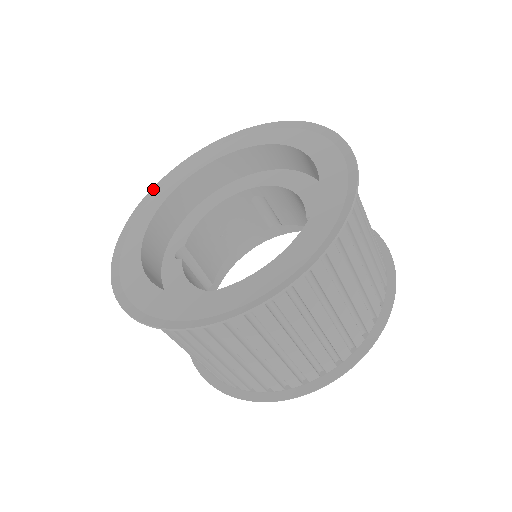
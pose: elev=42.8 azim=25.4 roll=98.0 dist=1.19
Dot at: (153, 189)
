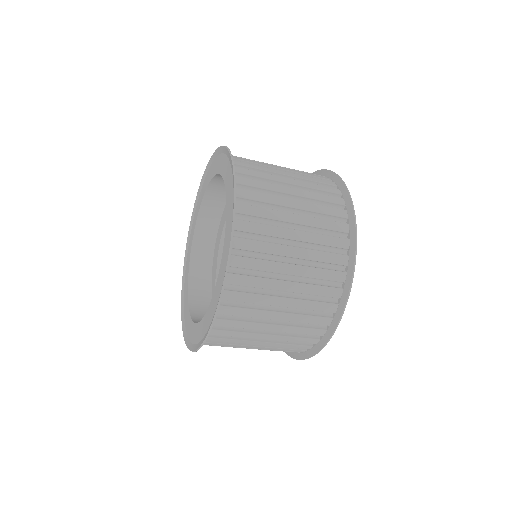
Dot at: (186, 251)
